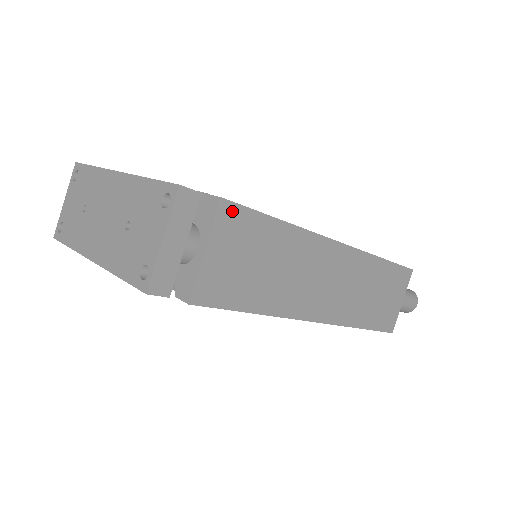
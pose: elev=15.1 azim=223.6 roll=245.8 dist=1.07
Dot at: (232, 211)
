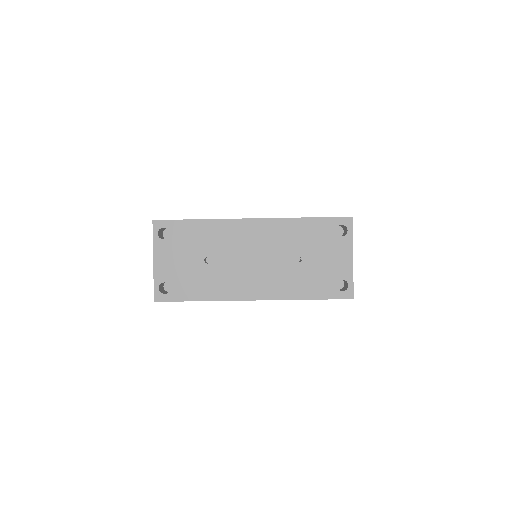
Dot at: occluded
